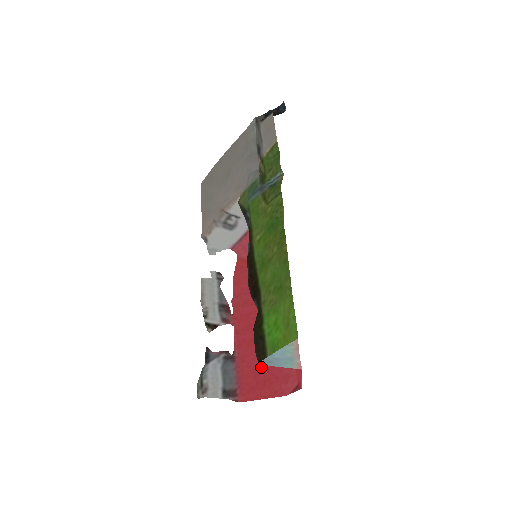
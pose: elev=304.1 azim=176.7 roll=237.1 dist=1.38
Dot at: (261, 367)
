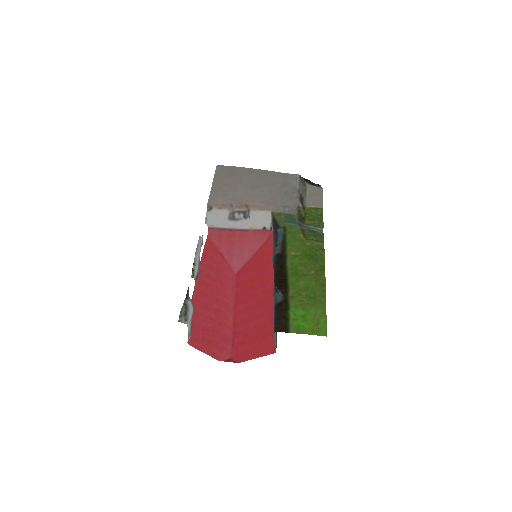
Dot at: (208, 329)
